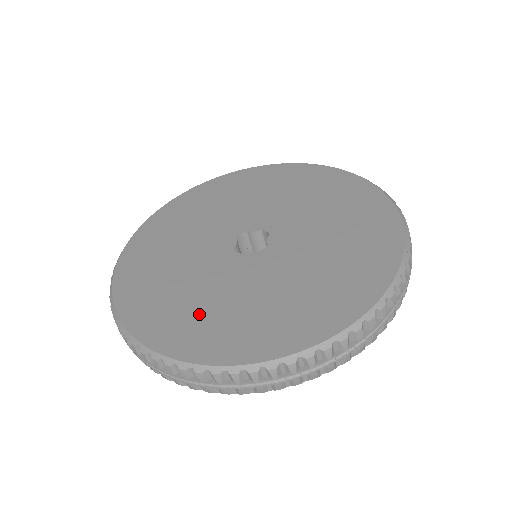
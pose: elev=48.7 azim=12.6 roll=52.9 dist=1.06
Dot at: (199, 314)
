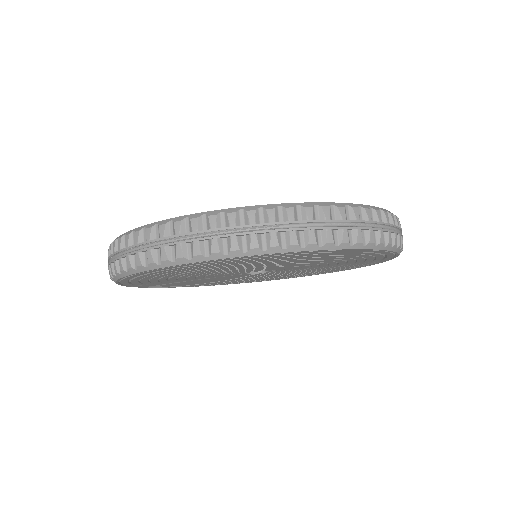
Dot at: occluded
